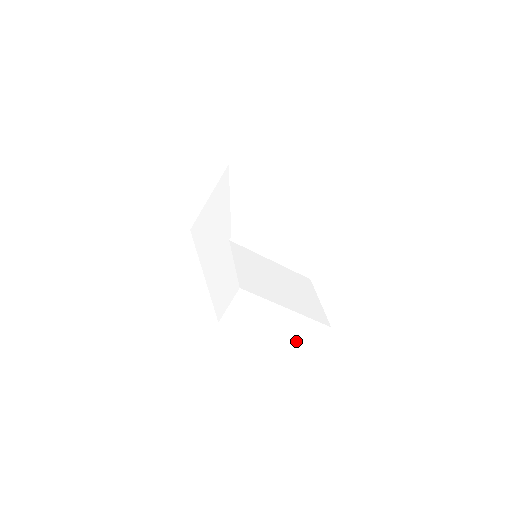
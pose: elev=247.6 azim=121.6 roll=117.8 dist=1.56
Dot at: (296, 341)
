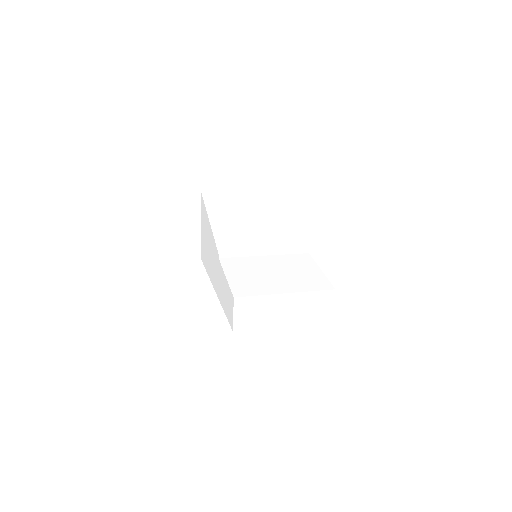
Dot at: (310, 315)
